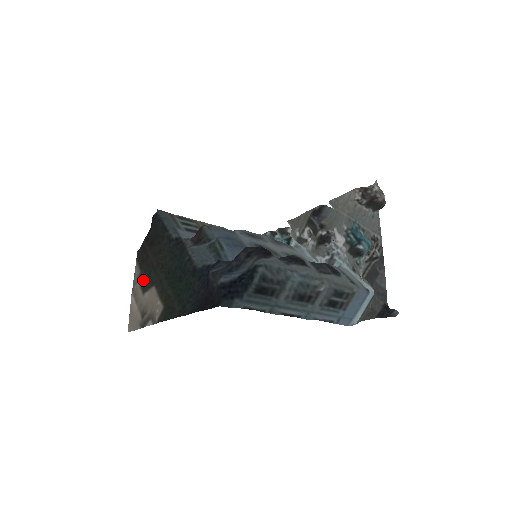
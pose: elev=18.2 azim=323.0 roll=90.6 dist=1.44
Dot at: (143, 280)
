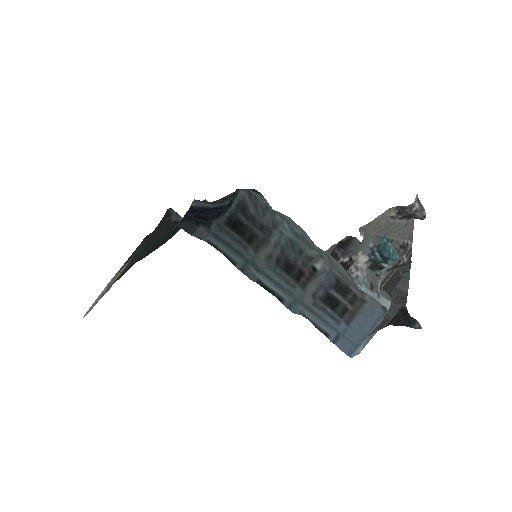
Dot at: occluded
